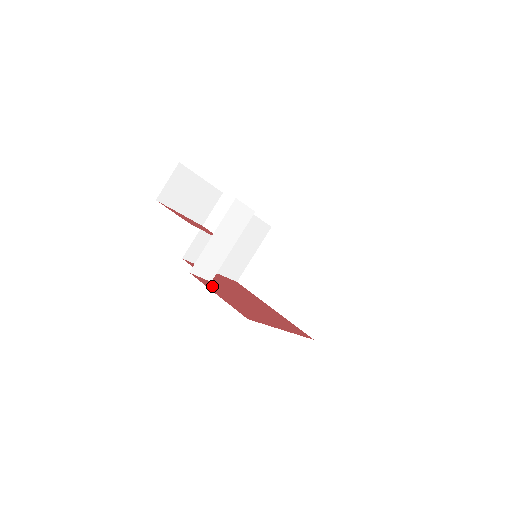
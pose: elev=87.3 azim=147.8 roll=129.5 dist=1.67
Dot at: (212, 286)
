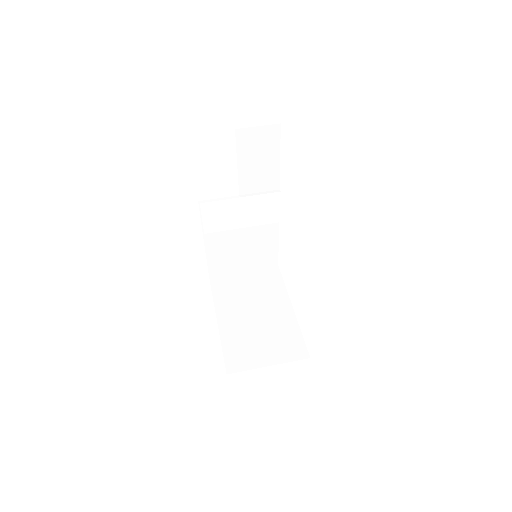
Dot at: occluded
